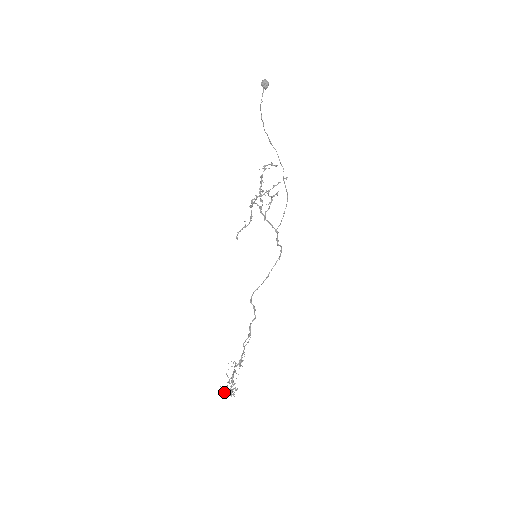
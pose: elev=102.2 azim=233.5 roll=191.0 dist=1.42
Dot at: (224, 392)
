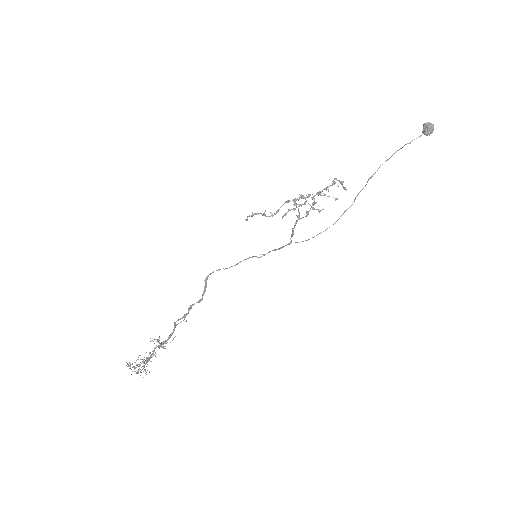
Dot at: occluded
